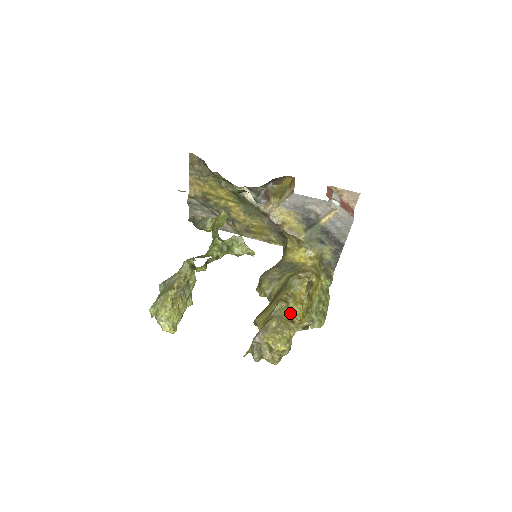
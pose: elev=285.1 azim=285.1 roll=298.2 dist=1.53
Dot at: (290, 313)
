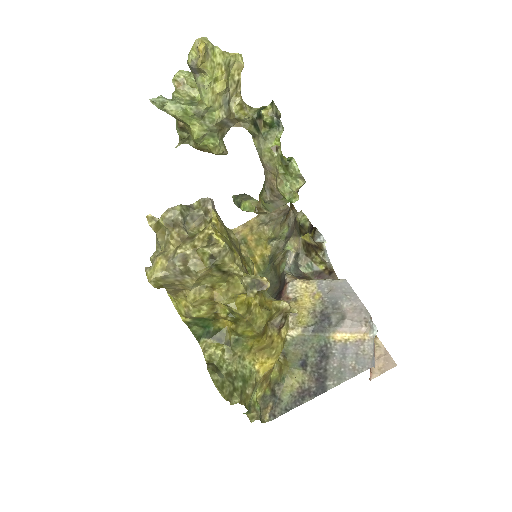
Dot at: occluded
